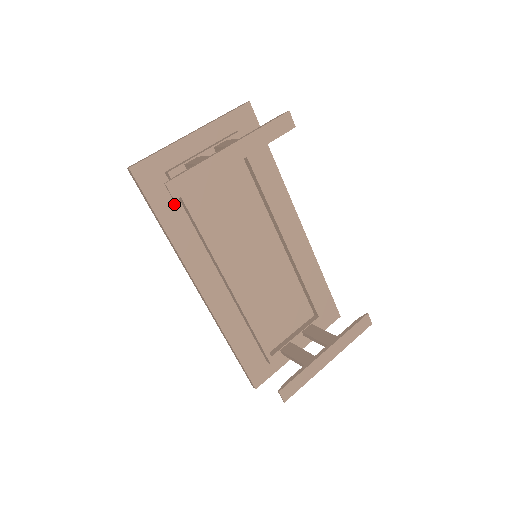
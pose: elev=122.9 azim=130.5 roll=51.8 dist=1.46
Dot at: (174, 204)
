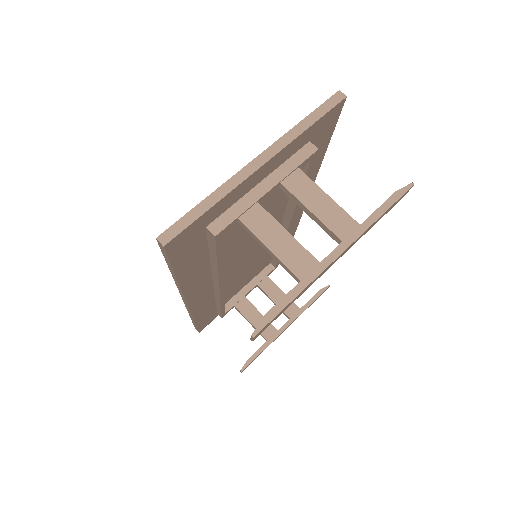
Dot at: (200, 252)
